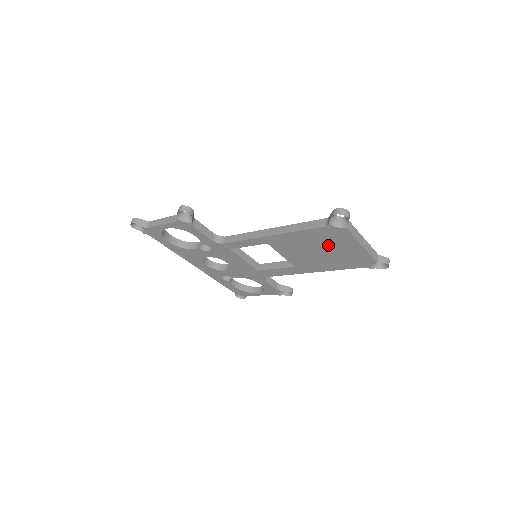
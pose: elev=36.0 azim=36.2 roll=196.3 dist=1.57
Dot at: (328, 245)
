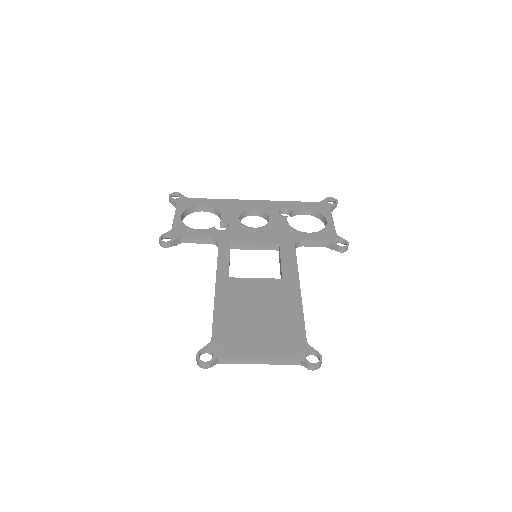
Dot at: occluded
